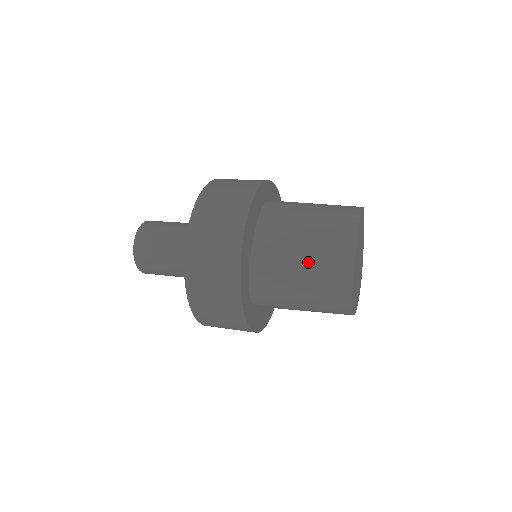
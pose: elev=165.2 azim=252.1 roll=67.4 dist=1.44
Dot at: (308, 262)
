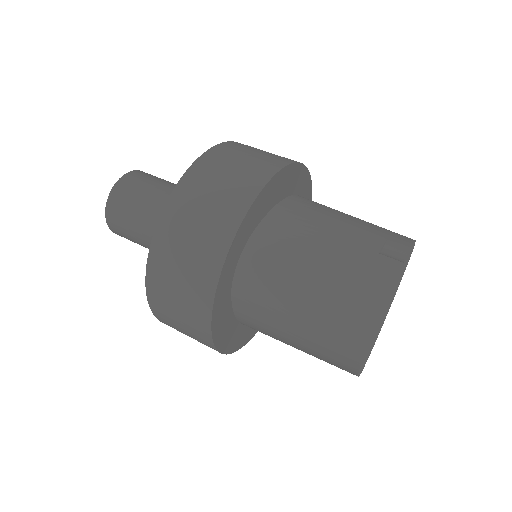
Dot at: occluded
